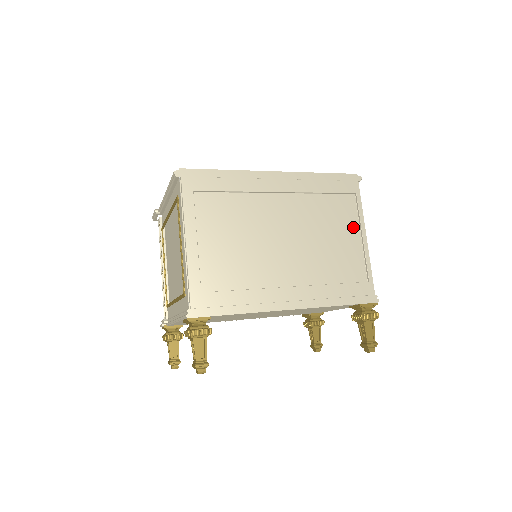
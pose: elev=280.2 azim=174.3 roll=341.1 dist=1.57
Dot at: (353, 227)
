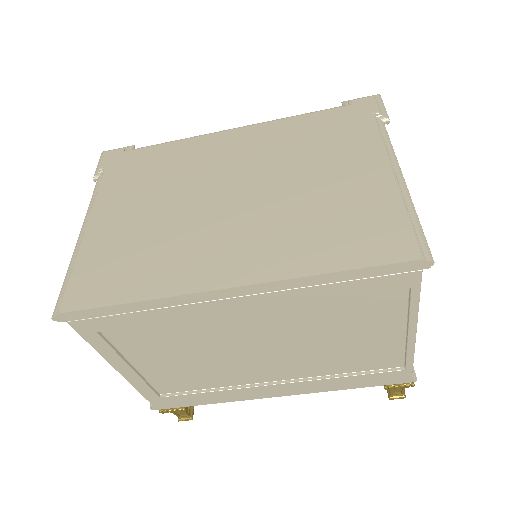
Dot at: (393, 323)
